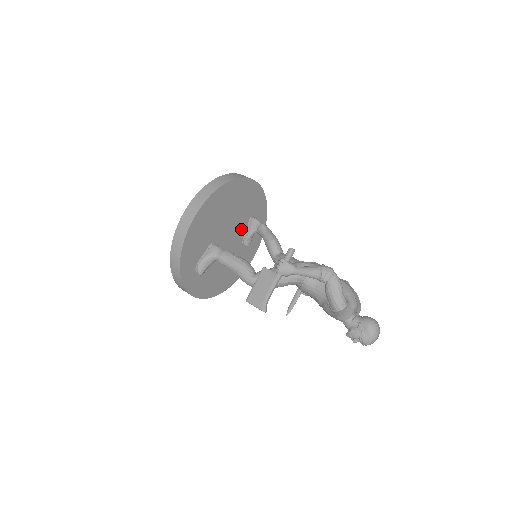
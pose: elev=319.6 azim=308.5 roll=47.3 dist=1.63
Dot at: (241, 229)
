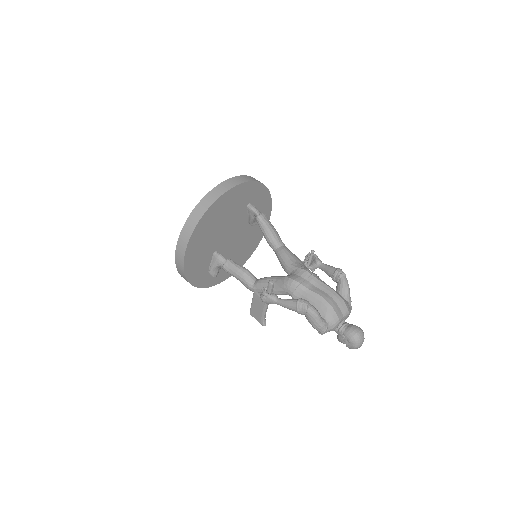
Dot at: (241, 219)
